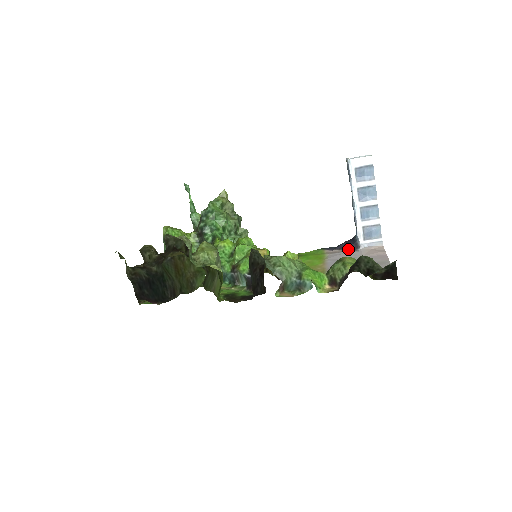
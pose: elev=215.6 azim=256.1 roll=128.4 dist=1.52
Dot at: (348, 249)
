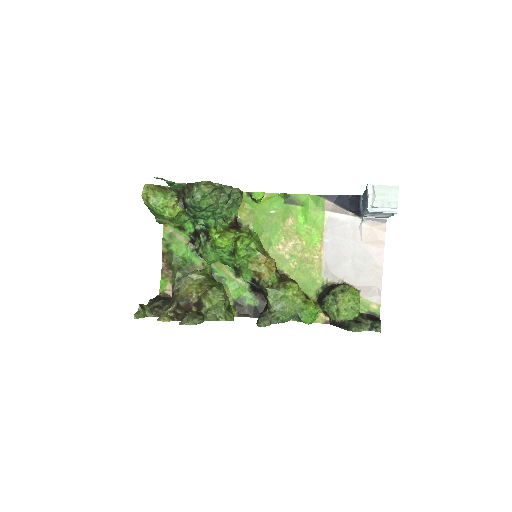
Dot at: (350, 211)
